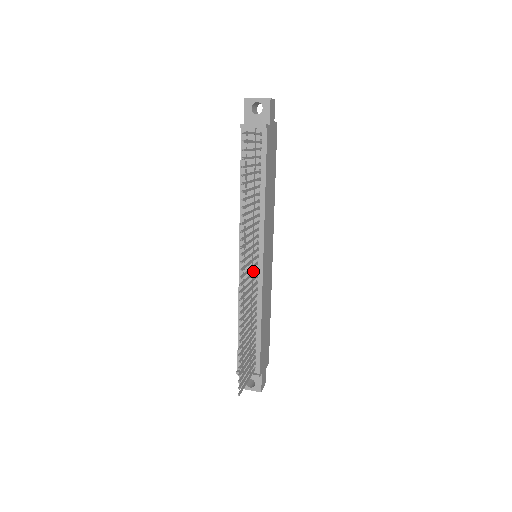
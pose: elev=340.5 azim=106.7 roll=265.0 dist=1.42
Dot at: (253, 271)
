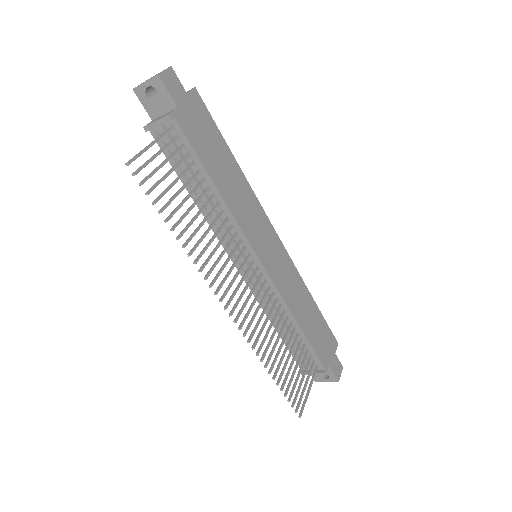
Dot at: (255, 283)
